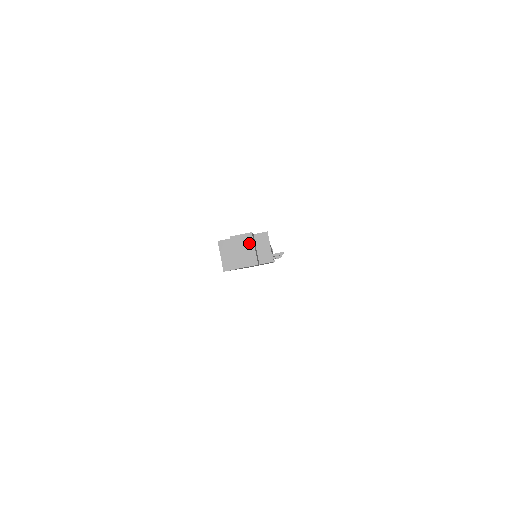
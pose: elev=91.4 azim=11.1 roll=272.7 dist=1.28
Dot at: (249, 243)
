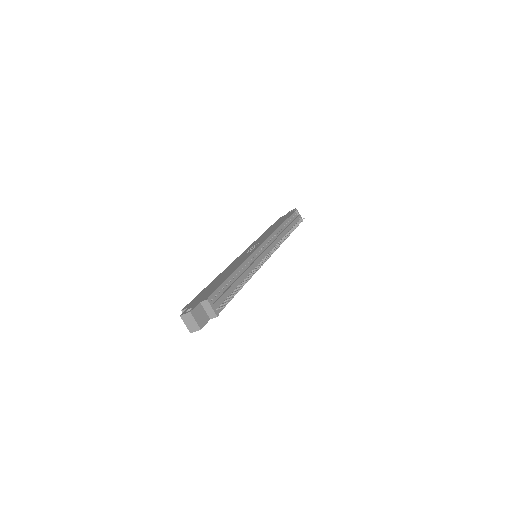
Dot at: (191, 318)
